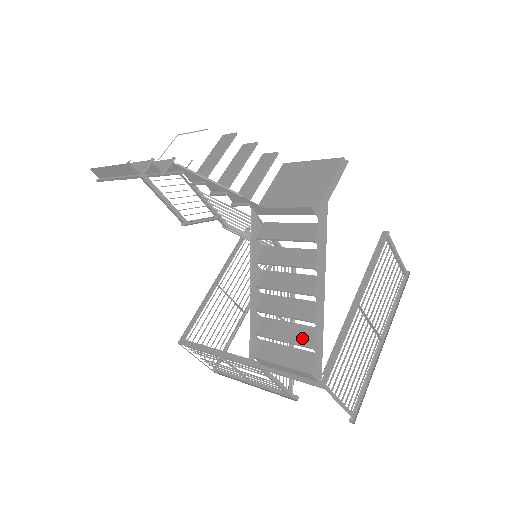
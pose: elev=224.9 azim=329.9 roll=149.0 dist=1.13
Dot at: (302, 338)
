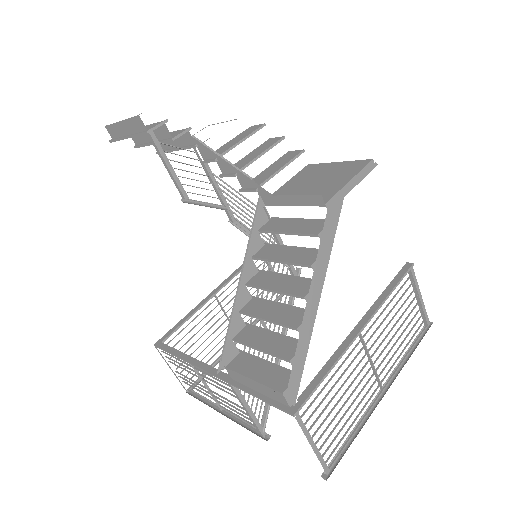
Dot at: (282, 349)
